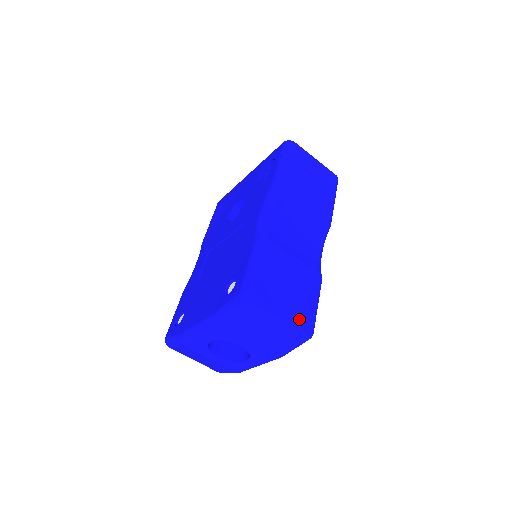
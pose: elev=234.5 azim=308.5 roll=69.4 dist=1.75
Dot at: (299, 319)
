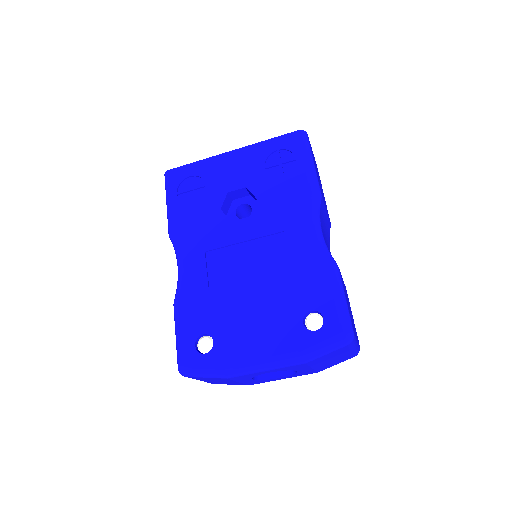
Dot at: occluded
